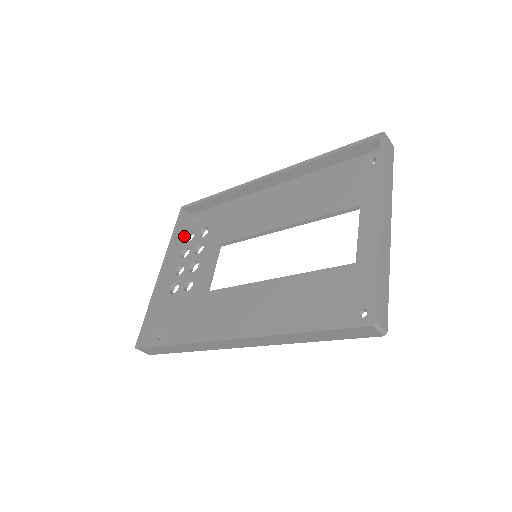
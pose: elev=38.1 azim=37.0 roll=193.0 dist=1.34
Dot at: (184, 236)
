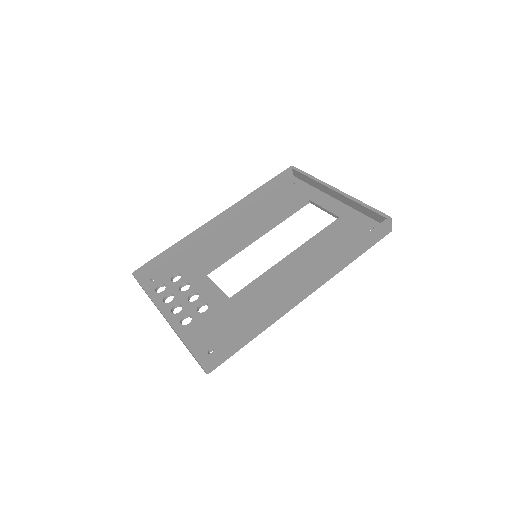
Dot at: (151, 292)
